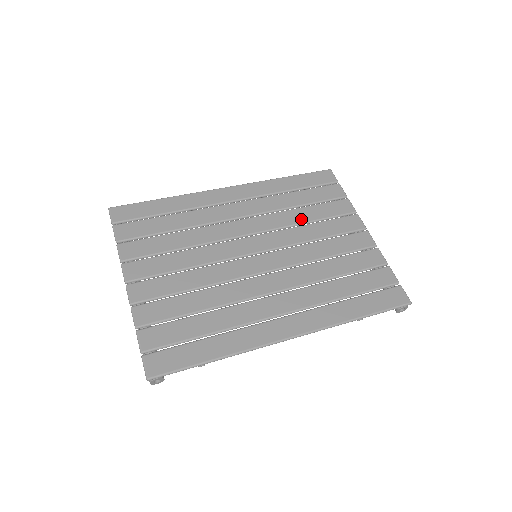
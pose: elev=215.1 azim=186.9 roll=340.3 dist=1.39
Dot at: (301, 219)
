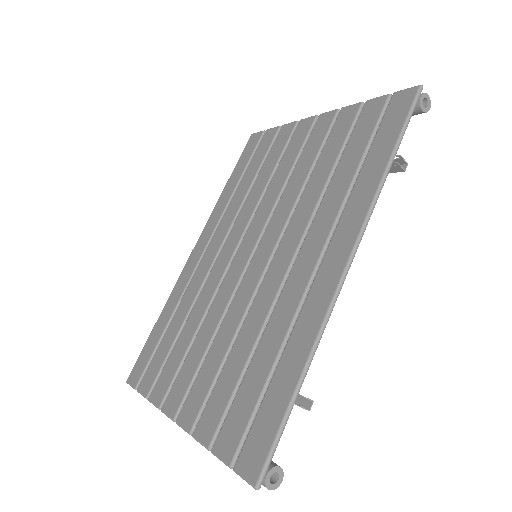
Dot at: (262, 186)
